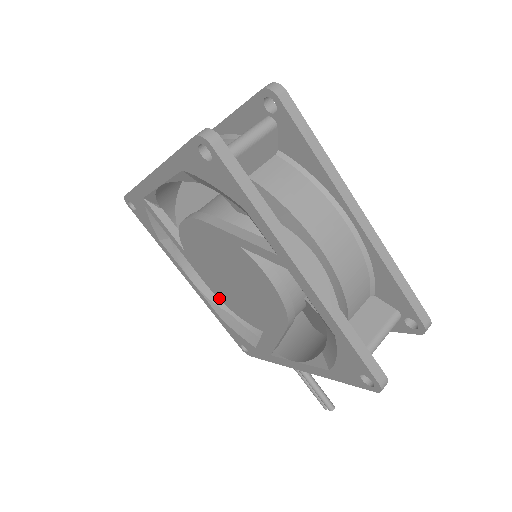
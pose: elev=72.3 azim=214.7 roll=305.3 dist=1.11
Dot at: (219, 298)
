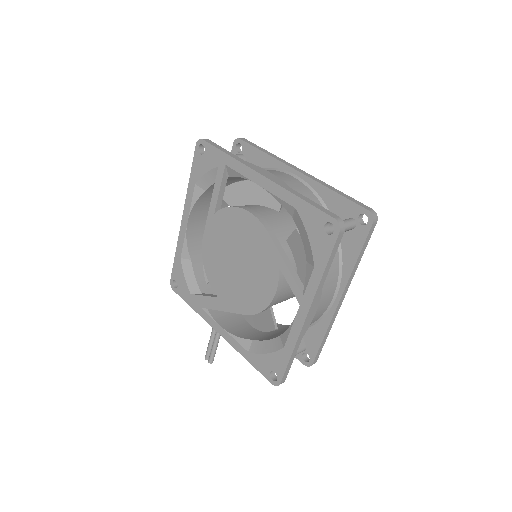
Dot at: (203, 253)
